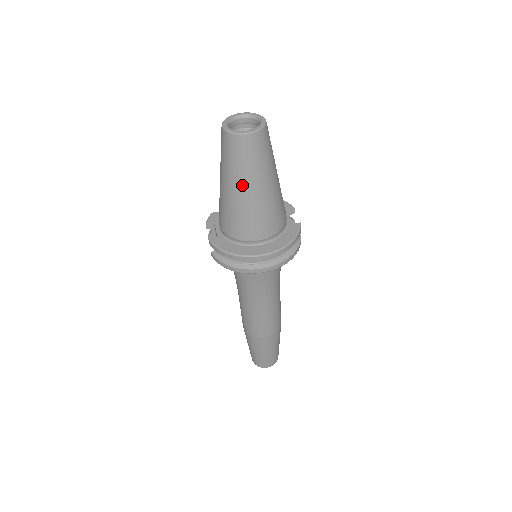
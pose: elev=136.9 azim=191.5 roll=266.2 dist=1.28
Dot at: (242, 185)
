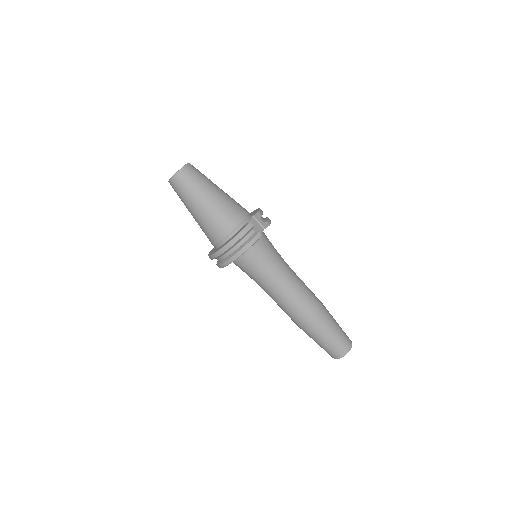
Dot at: (189, 209)
